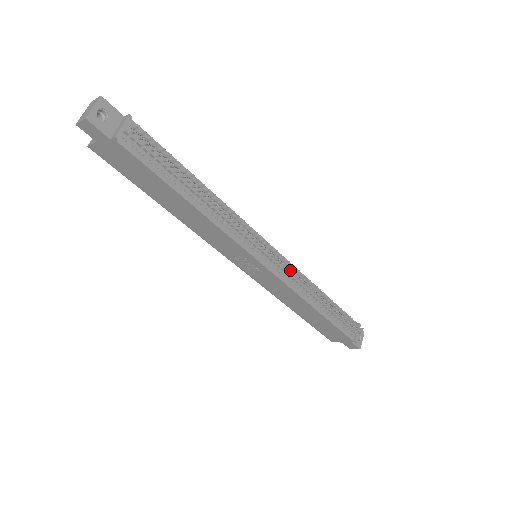
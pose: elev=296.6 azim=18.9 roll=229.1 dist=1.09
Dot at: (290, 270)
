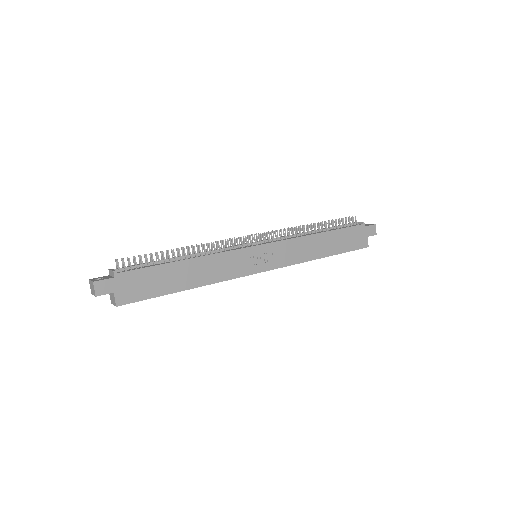
Dot at: (271, 232)
